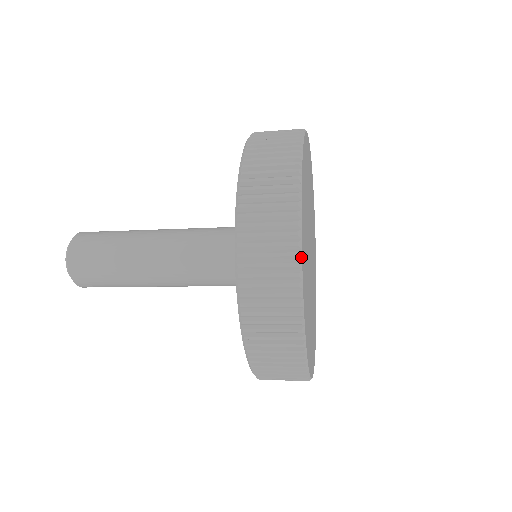
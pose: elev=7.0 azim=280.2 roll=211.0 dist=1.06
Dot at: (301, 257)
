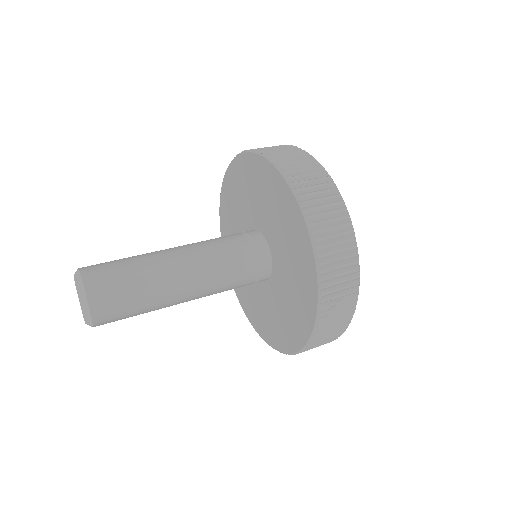
Dot at: (350, 219)
